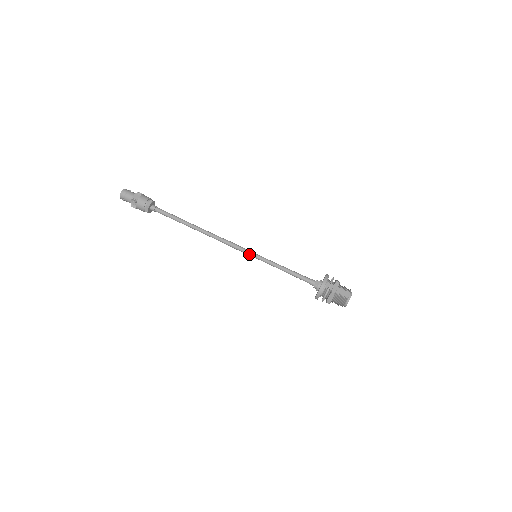
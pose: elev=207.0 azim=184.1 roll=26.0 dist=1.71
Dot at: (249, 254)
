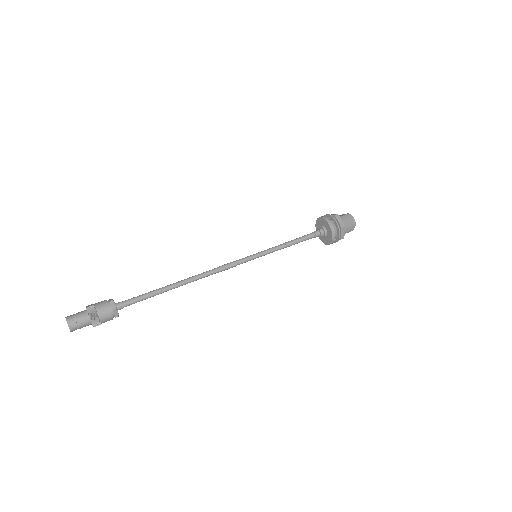
Dot at: (249, 258)
